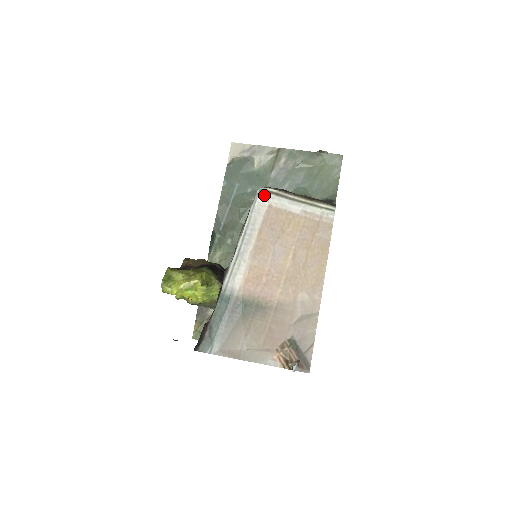
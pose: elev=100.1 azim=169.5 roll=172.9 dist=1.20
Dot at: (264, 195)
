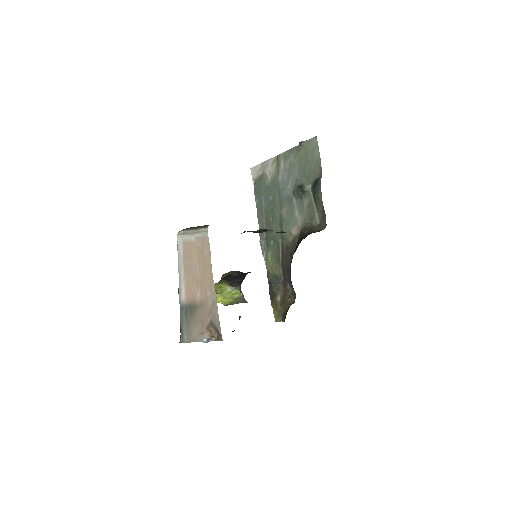
Dot at: (179, 237)
